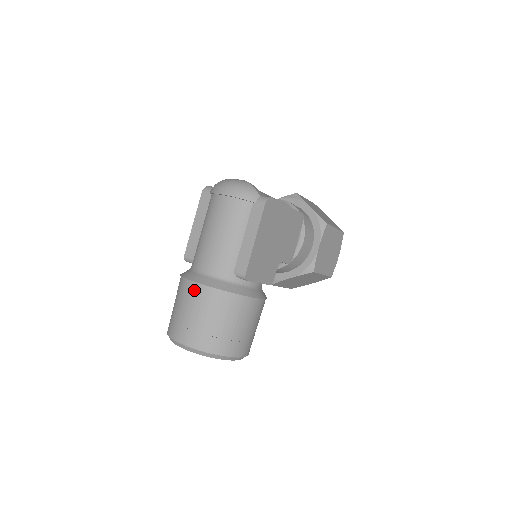
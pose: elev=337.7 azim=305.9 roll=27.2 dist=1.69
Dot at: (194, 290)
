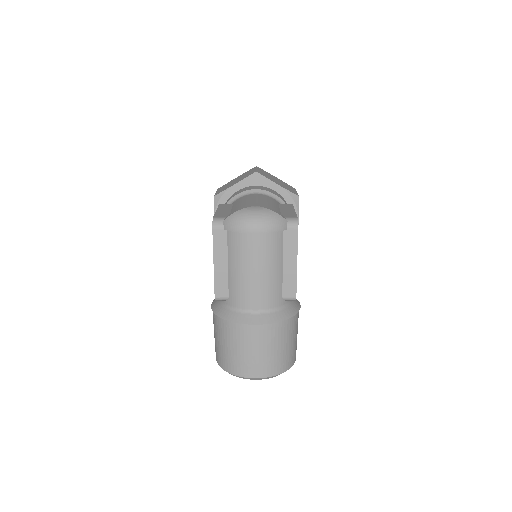
Dot at: (255, 331)
